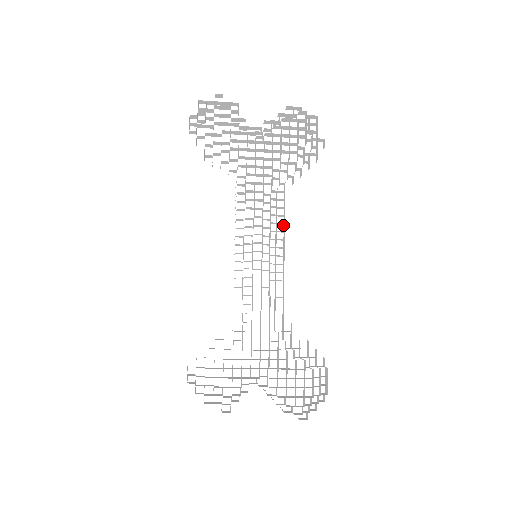
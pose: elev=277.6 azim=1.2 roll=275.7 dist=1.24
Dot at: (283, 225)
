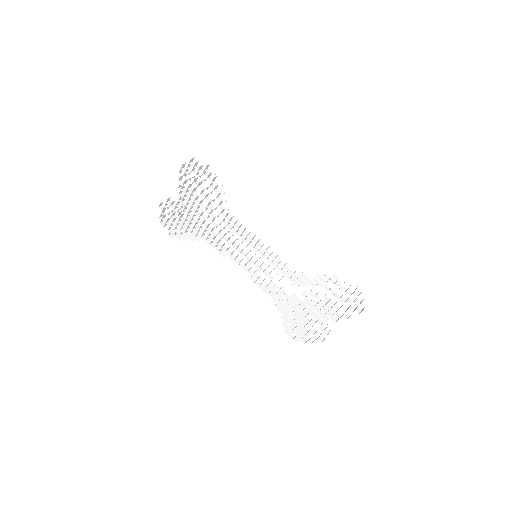
Dot at: (247, 228)
